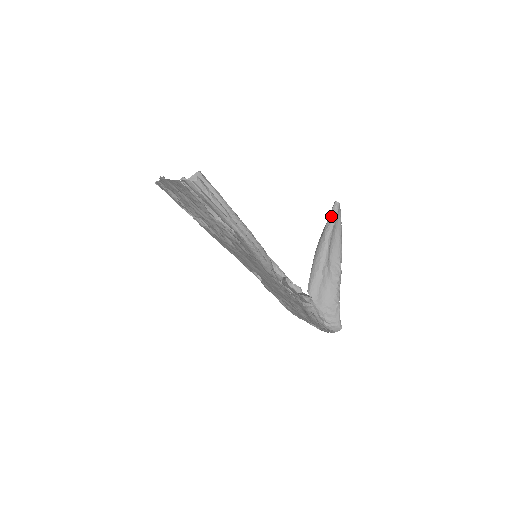
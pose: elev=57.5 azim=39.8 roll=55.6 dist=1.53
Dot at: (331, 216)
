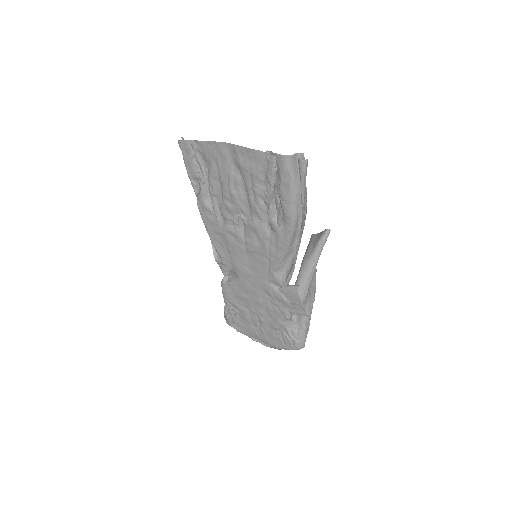
Dot at: (323, 240)
